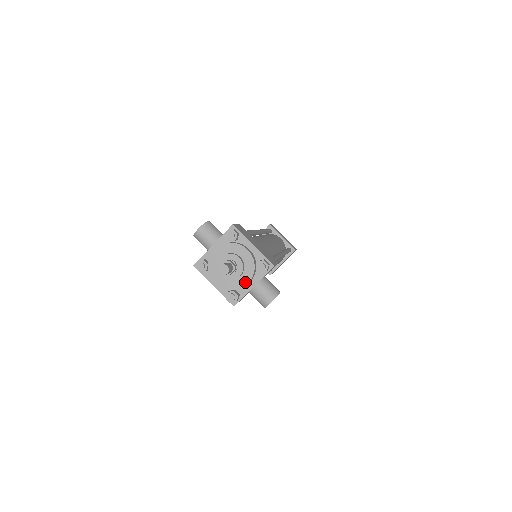
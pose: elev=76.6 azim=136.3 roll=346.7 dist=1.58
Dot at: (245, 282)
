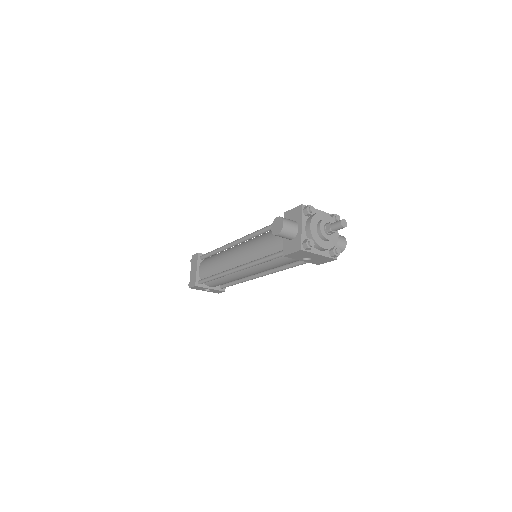
Dot at: (337, 235)
